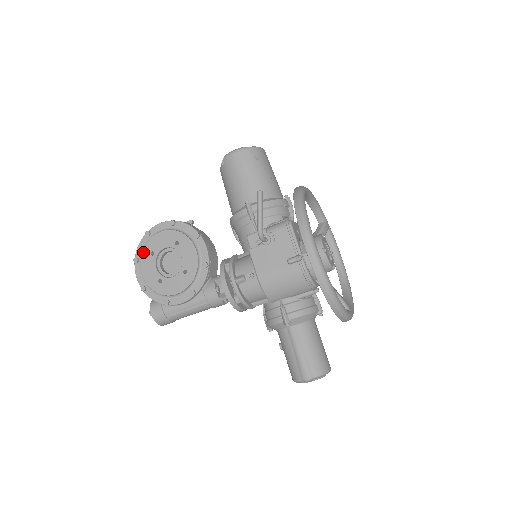
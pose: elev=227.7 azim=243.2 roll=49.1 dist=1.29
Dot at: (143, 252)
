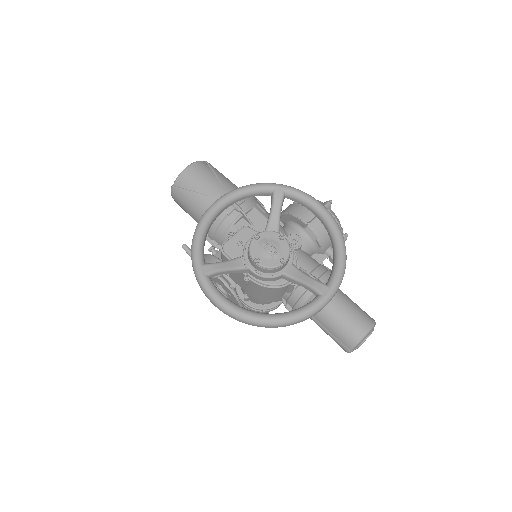
Dot at: occluded
